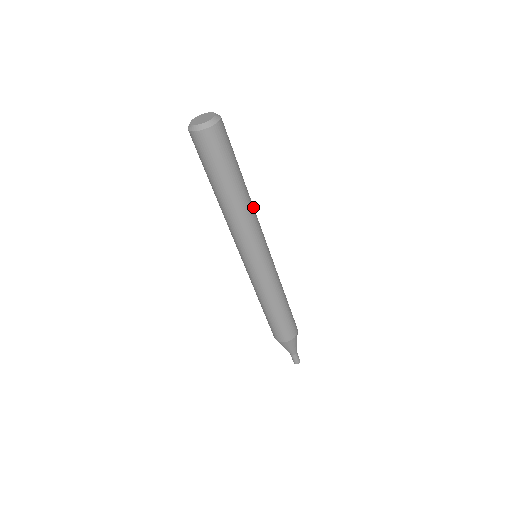
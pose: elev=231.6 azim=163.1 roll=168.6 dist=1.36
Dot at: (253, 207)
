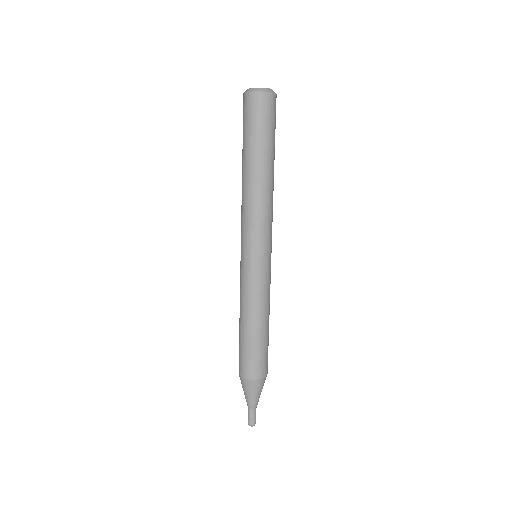
Dot at: (272, 197)
